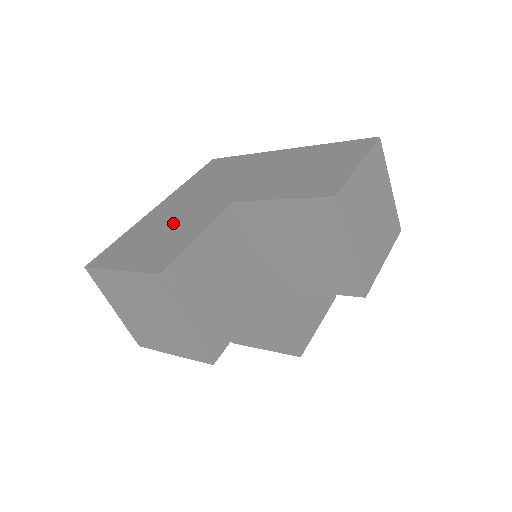
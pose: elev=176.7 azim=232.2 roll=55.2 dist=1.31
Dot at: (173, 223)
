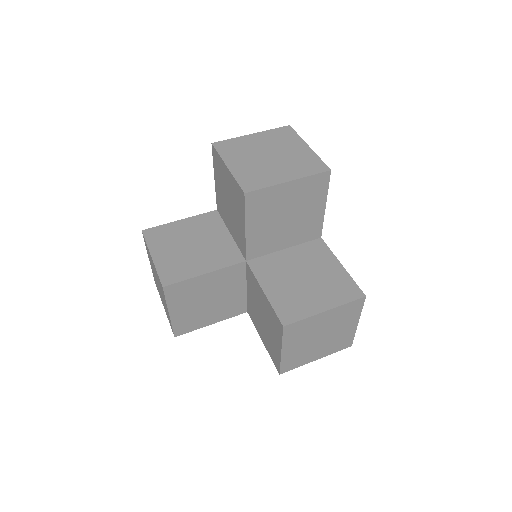
Dot at: occluded
